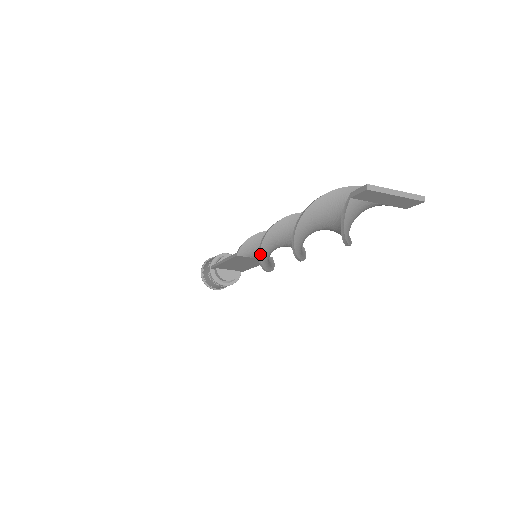
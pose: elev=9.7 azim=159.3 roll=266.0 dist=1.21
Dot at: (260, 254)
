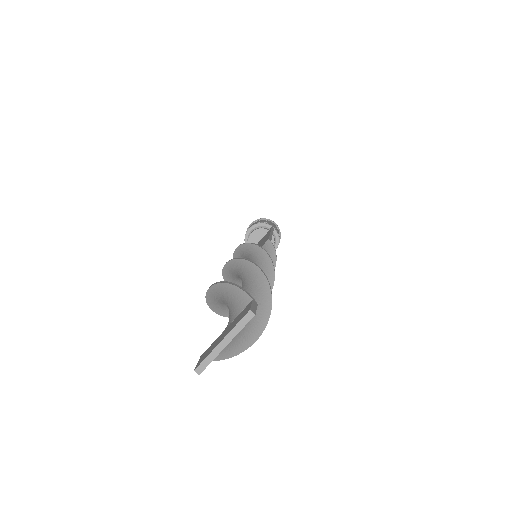
Dot at: occluded
